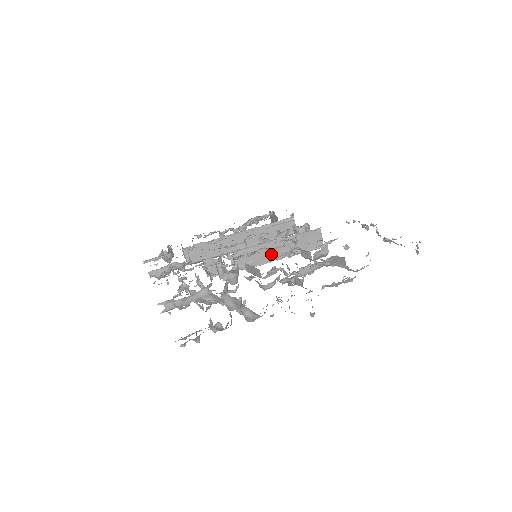
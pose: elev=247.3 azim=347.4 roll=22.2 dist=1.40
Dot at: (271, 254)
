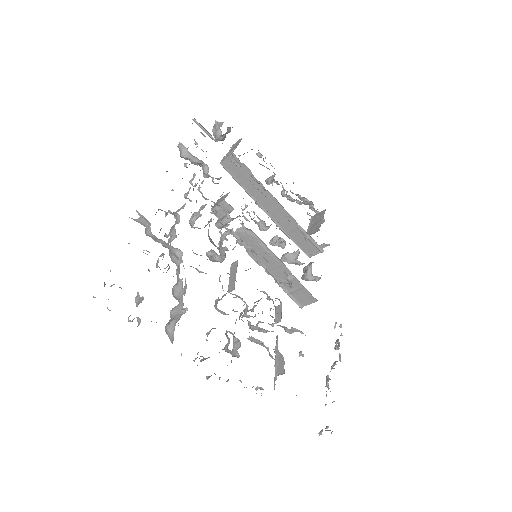
Dot at: (268, 264)
